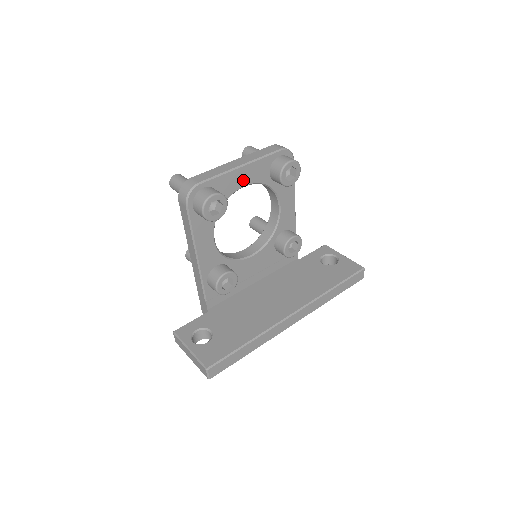
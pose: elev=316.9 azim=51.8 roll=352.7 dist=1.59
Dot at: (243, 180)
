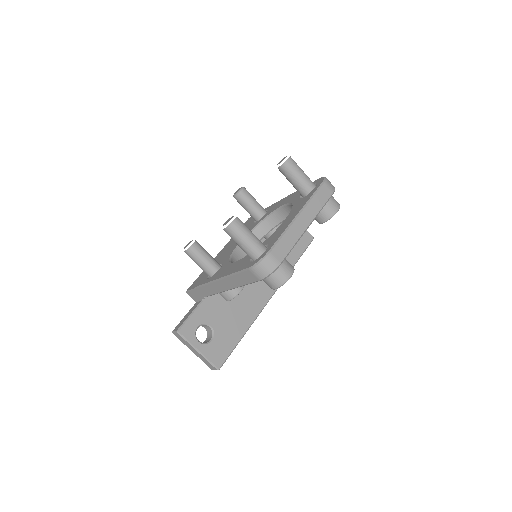
Dot at: occluded
